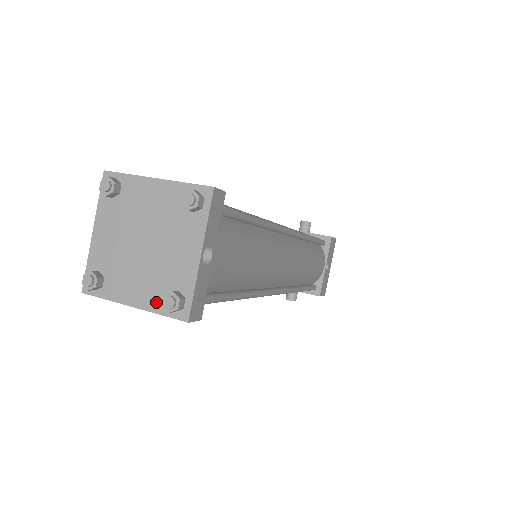
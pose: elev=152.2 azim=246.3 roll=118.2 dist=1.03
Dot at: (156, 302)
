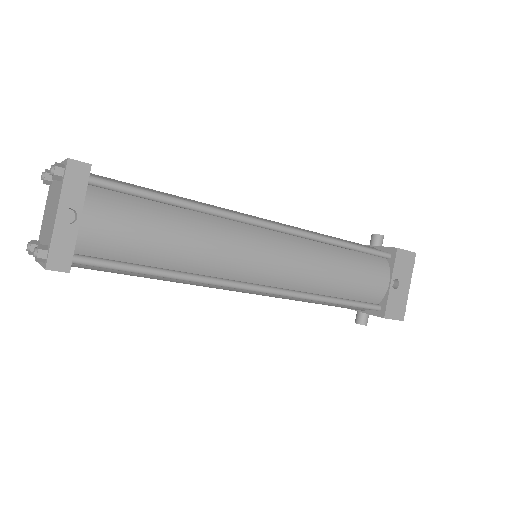
Dot at: occluded
